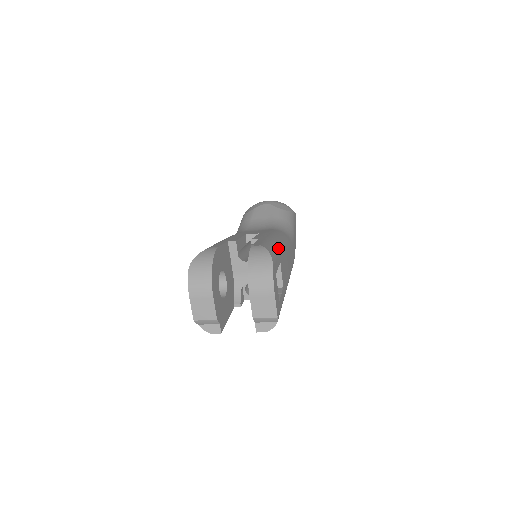
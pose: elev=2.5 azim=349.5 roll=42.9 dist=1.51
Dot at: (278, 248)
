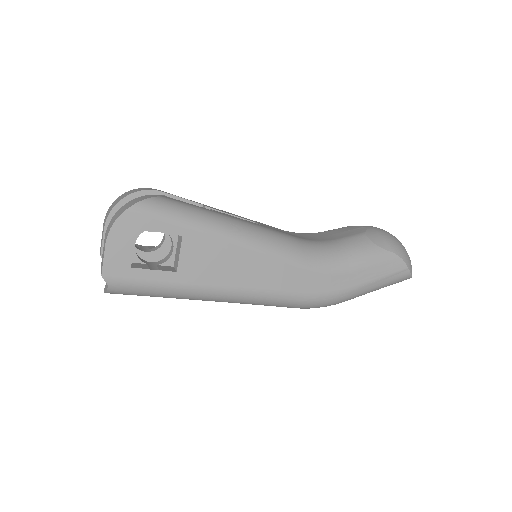
Dot at: (198, 221)
